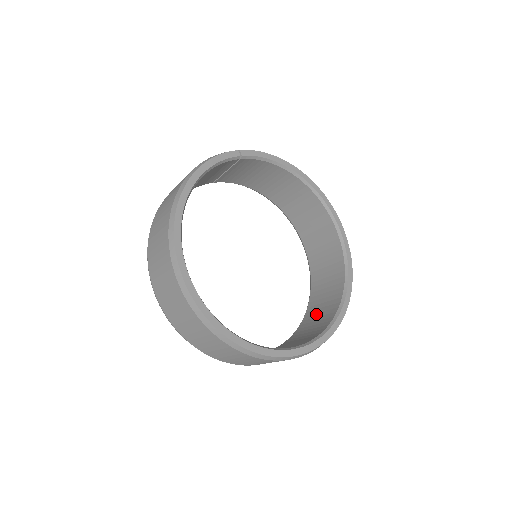
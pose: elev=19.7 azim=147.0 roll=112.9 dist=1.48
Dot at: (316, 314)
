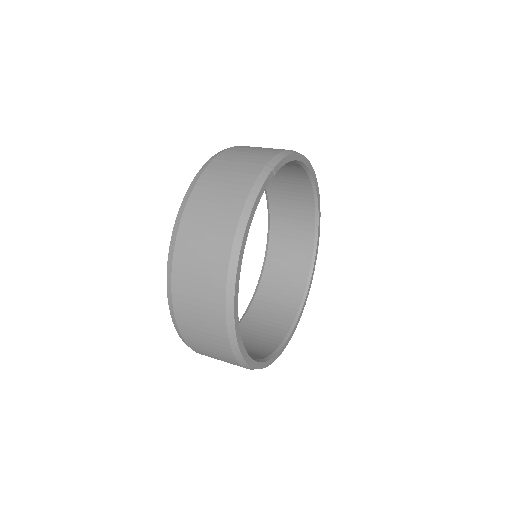
Dot at: (280, 275)
